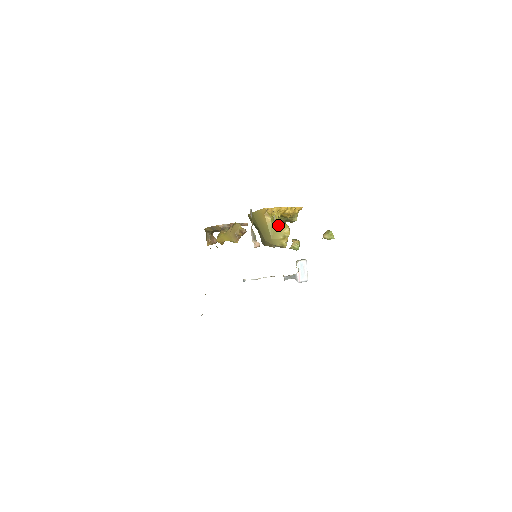
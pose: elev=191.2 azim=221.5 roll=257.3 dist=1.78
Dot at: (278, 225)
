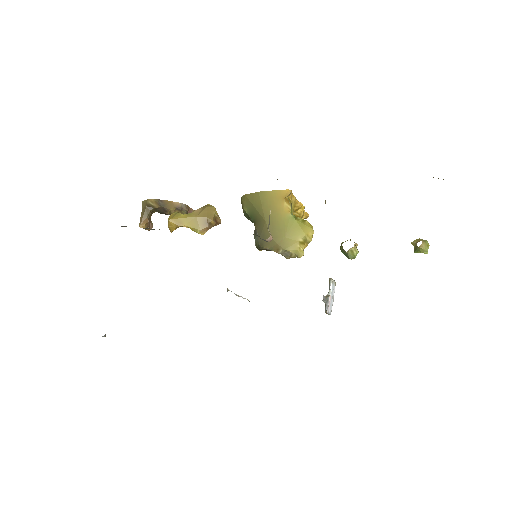
Dot at: (300, 221)
